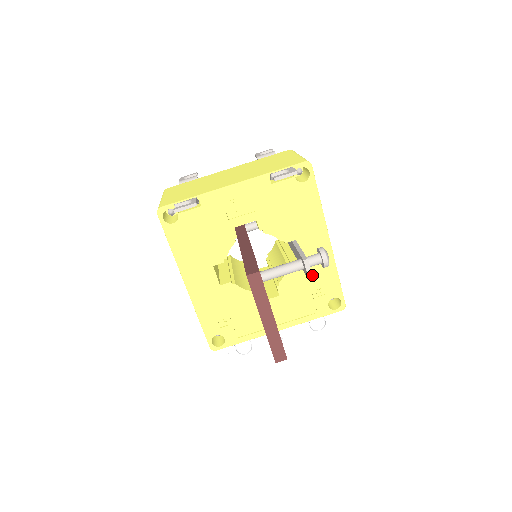
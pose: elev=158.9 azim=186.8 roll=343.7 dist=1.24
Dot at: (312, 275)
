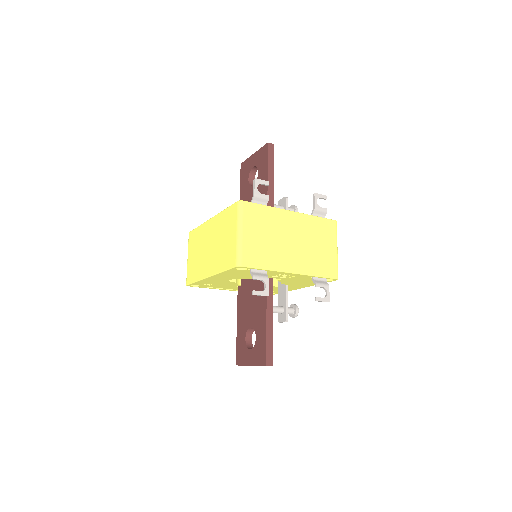
Dot at: (276, 289)
